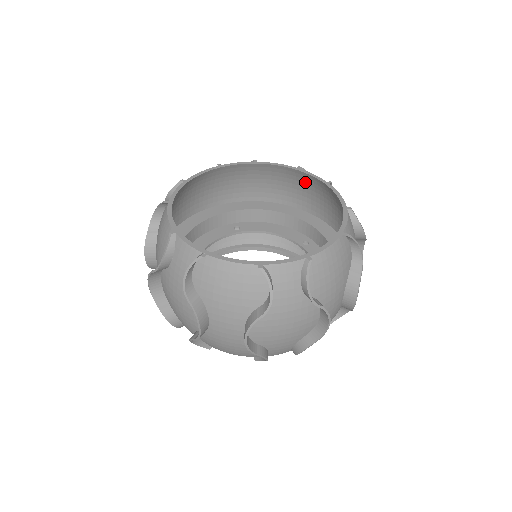
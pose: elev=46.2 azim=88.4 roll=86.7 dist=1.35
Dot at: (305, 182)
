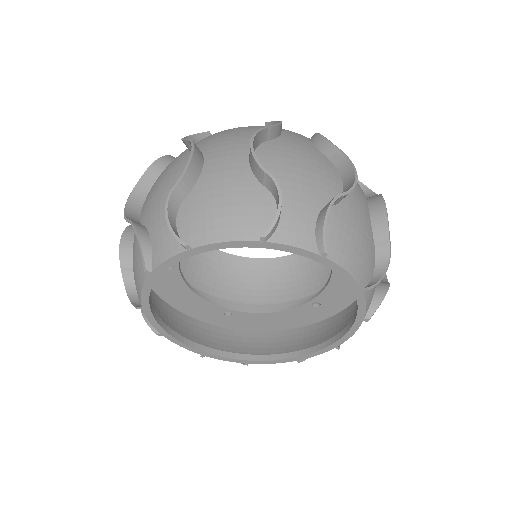
Dot at: (304, 268)
